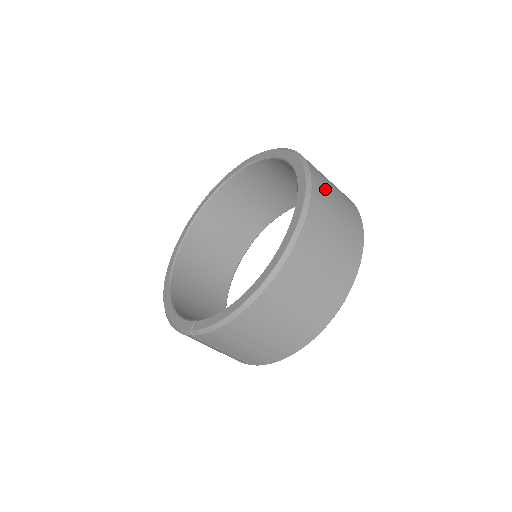
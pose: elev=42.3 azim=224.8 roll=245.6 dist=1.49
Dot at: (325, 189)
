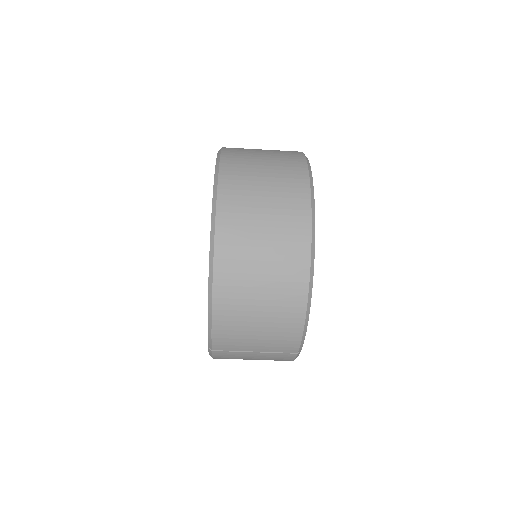
Dot at: (242, 155)
